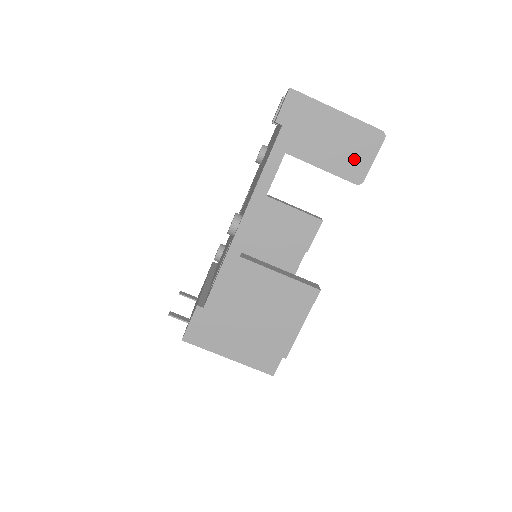
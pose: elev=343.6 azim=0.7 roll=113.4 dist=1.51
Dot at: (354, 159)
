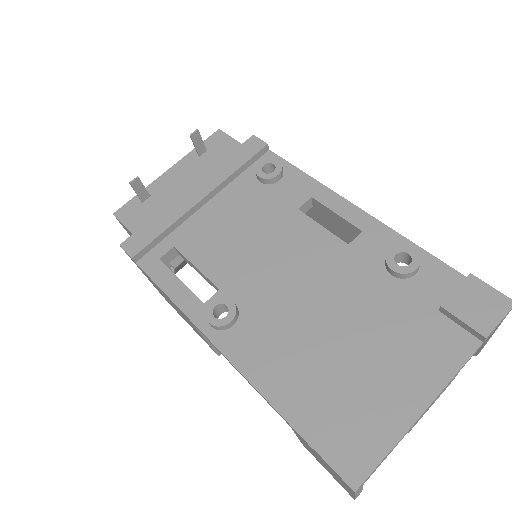
Dot at: (320, 462)
